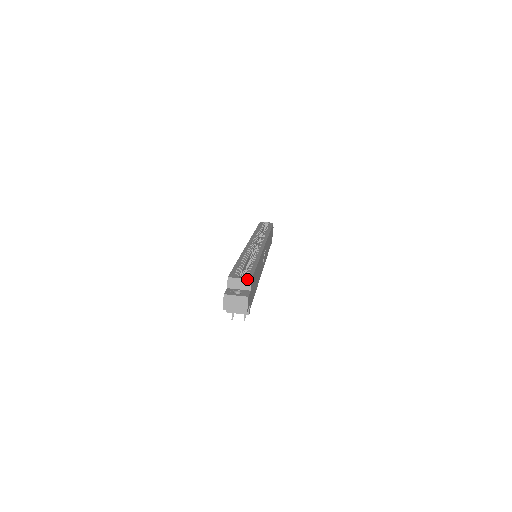
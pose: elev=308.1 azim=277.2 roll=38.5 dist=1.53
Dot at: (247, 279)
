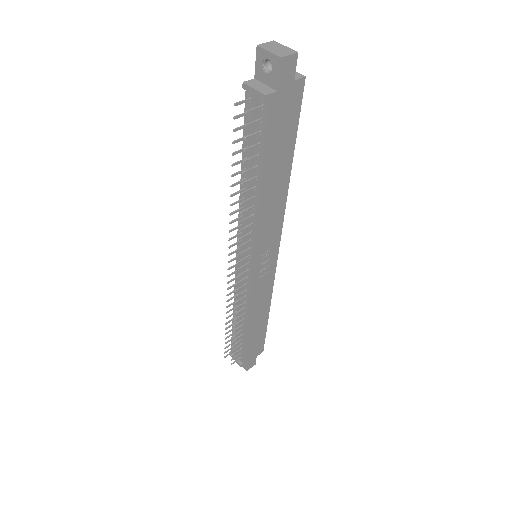
Dot at: (301, 74)
